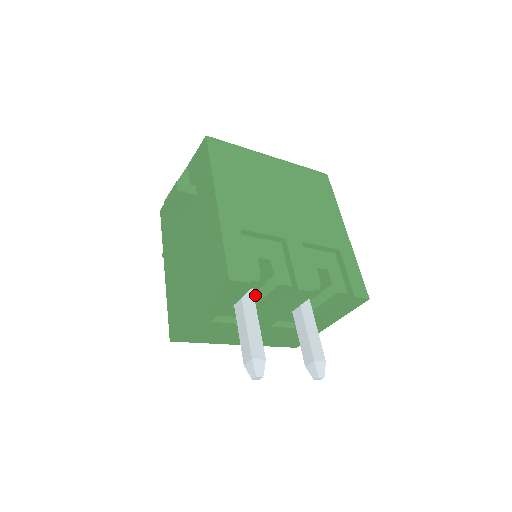
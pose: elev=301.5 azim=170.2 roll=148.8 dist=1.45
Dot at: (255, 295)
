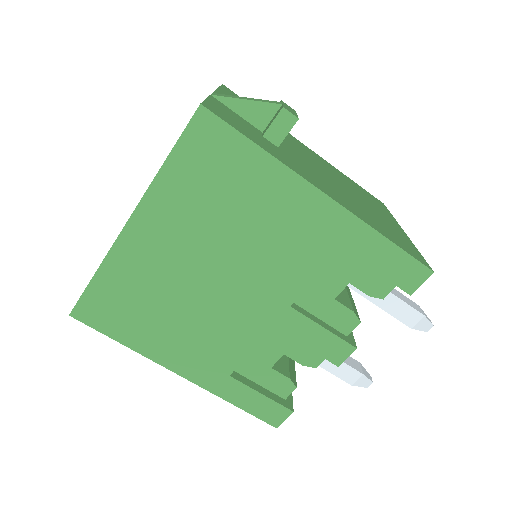
Dot at: occluded
